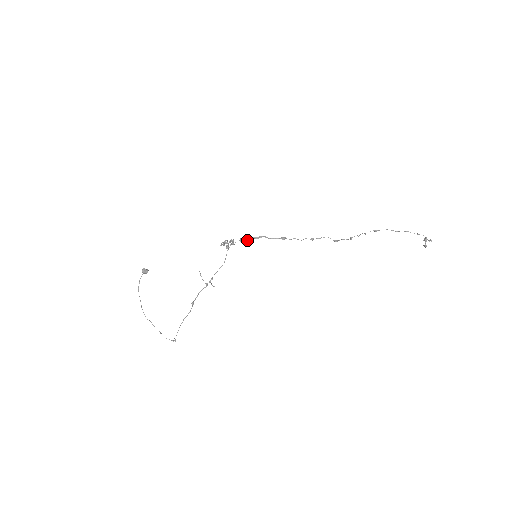
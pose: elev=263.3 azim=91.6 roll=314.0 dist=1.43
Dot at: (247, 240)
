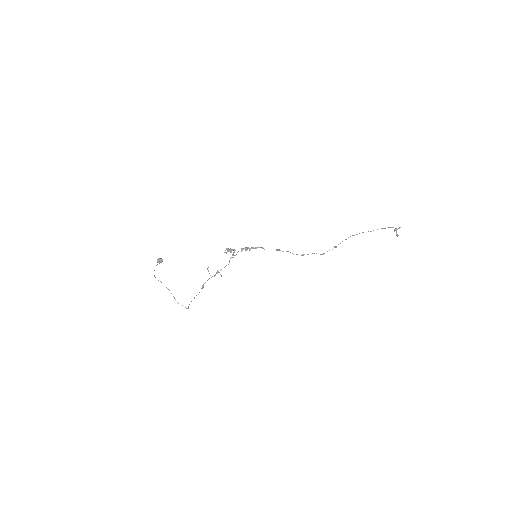
Dot at: occluded
